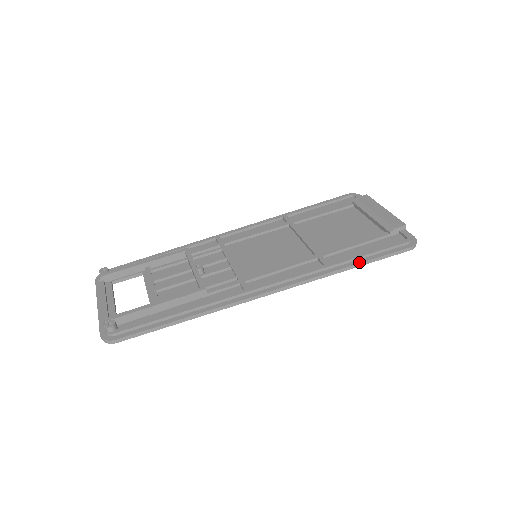
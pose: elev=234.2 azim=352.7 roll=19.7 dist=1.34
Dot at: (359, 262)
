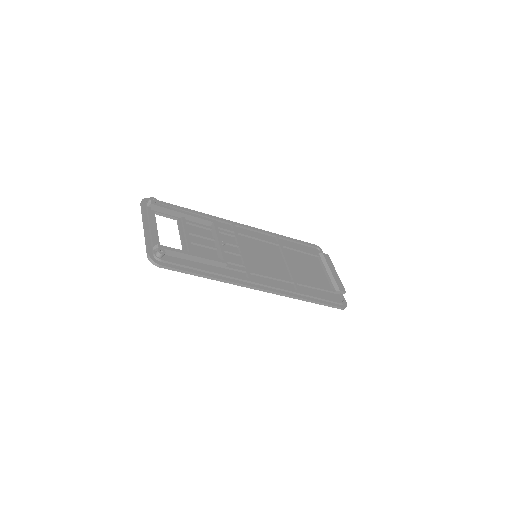
Dot at: (316, 301)
